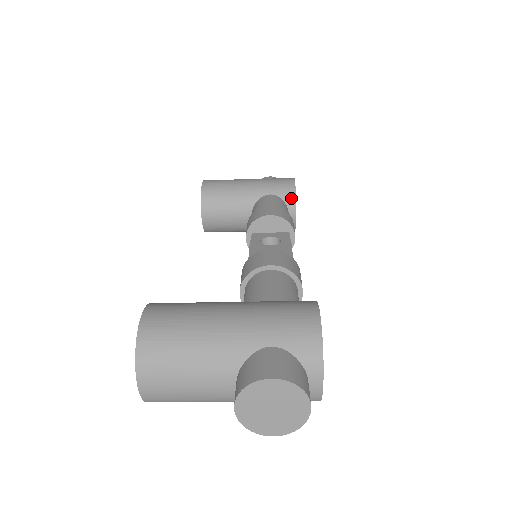
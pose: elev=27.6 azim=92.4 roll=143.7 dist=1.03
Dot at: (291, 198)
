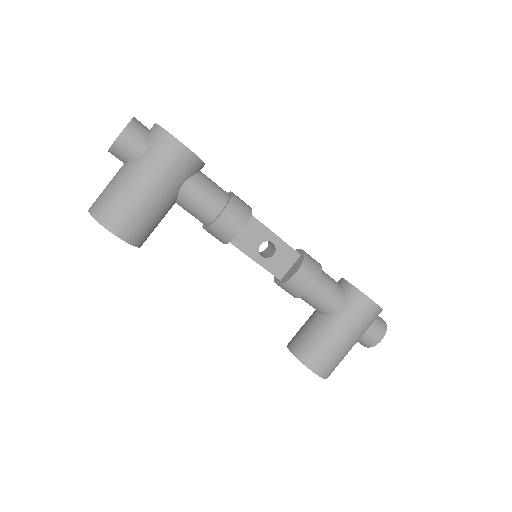
Dot at: occluded
